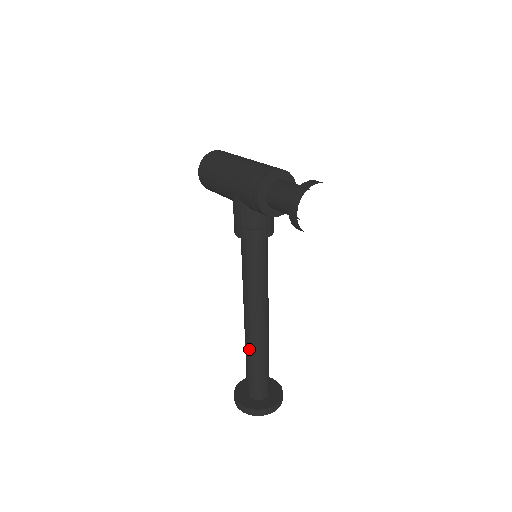
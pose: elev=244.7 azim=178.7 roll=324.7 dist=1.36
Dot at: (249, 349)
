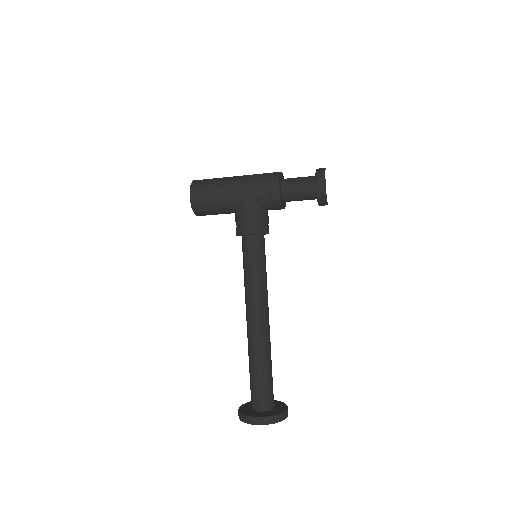
Dot at: (260, 351)
